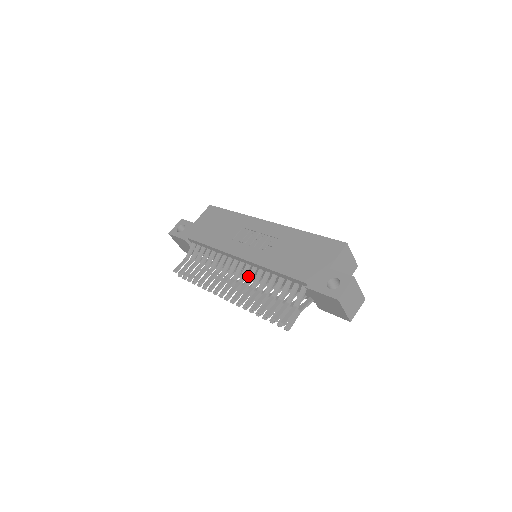
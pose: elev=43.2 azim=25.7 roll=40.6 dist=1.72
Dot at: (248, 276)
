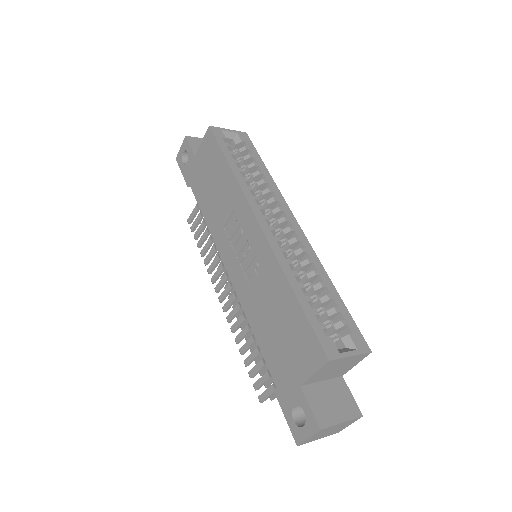
Dot at: occluded
